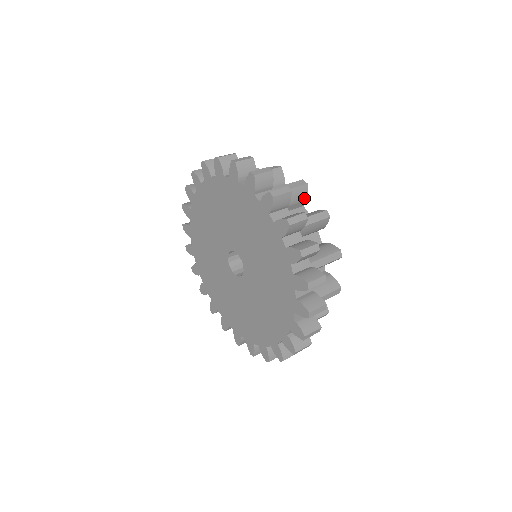
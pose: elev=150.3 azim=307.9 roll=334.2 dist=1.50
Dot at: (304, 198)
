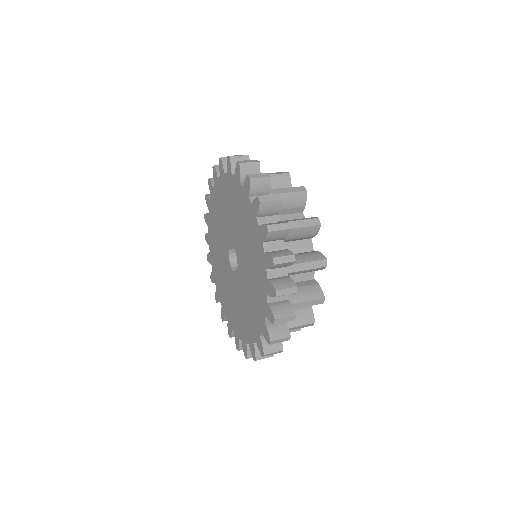
Dot at: (288, 186)
